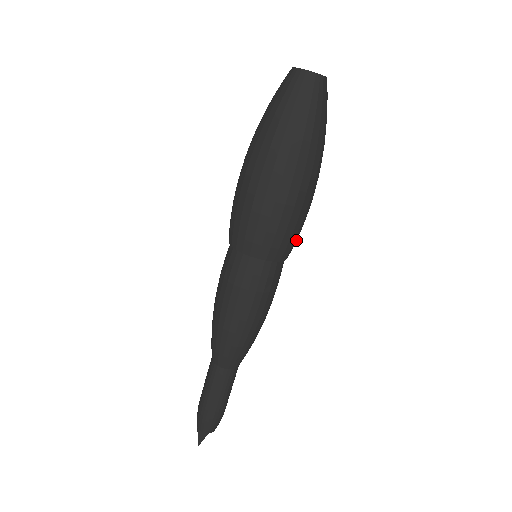
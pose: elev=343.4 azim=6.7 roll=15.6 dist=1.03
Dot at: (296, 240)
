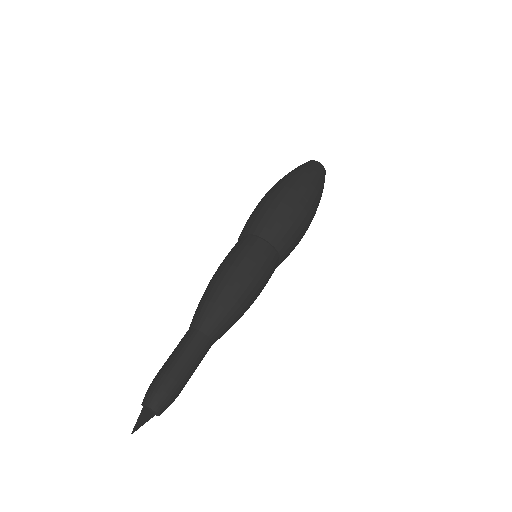
Dot at: occluded
